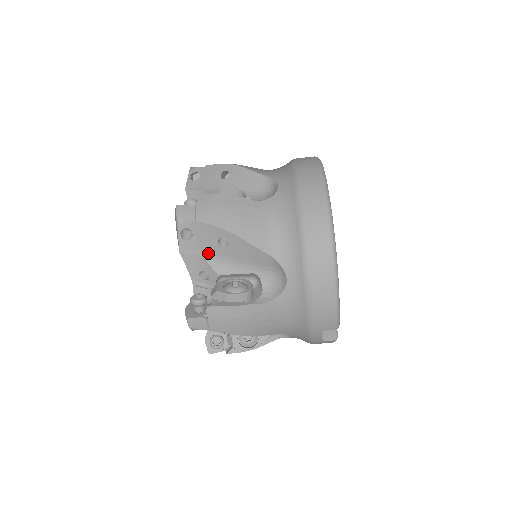
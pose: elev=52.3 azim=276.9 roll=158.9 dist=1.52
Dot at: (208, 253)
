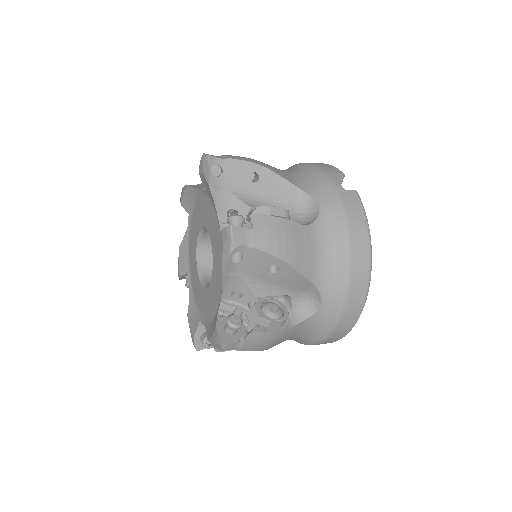
Dot at: occluded
